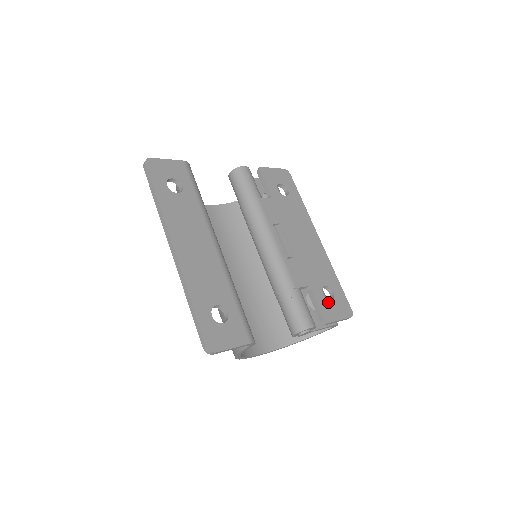
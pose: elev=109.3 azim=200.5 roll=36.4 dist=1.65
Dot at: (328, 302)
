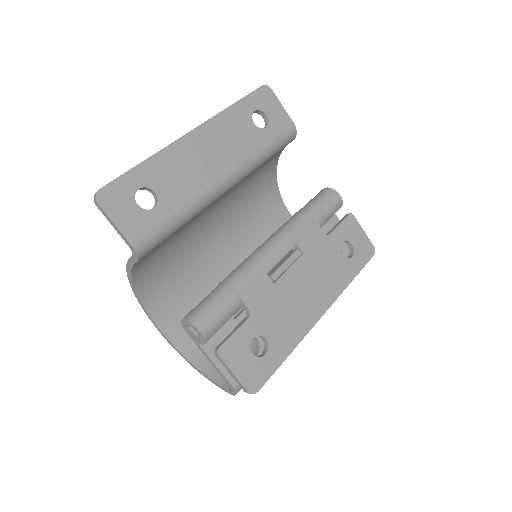
Dot at: (247, 348)
